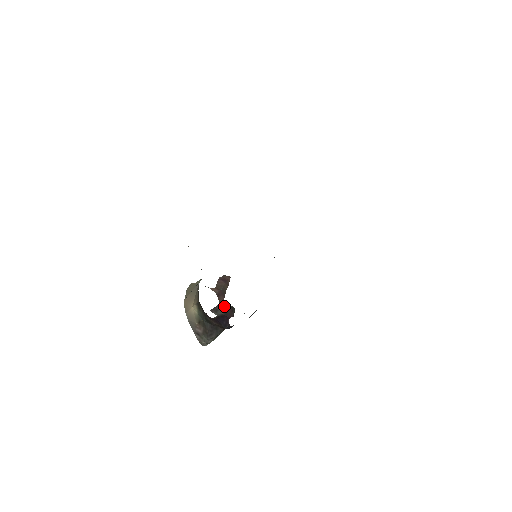
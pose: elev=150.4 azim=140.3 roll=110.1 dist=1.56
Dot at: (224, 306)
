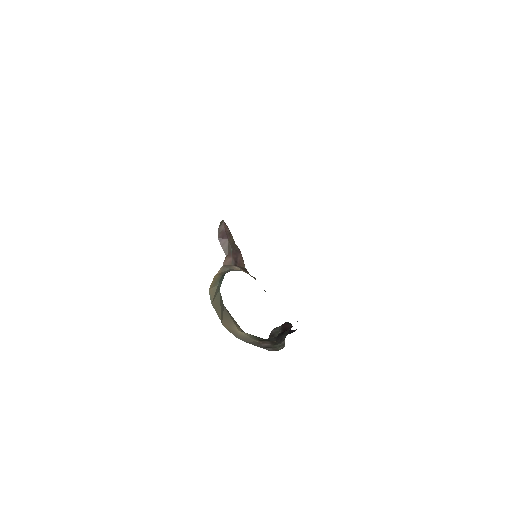
Dot at: (276, 328)
